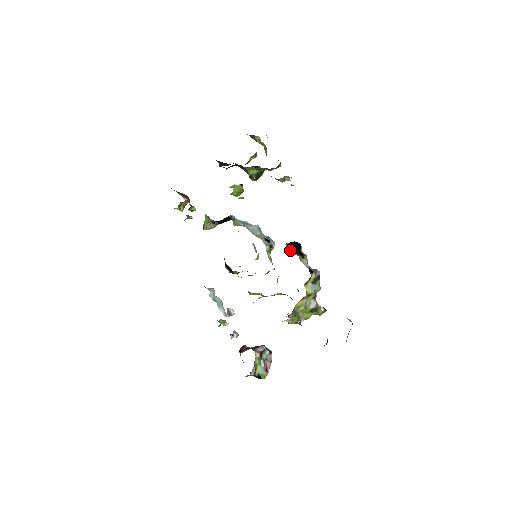
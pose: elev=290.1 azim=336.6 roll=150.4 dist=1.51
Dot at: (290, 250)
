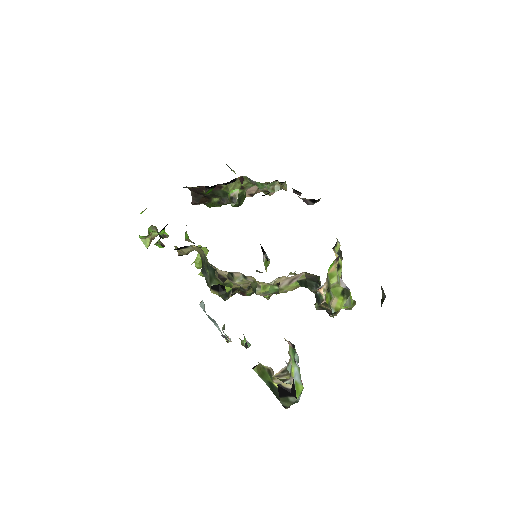
Dot at: occluded
